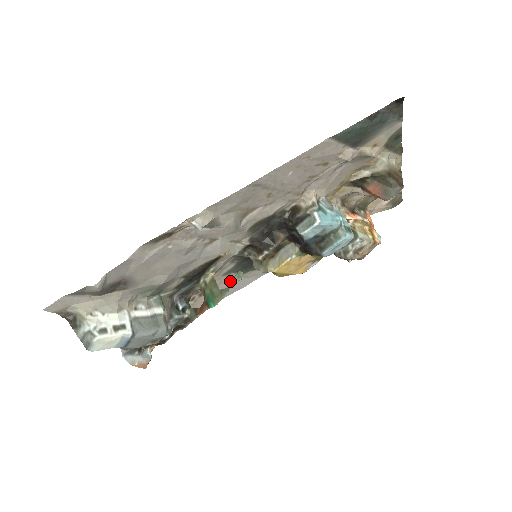
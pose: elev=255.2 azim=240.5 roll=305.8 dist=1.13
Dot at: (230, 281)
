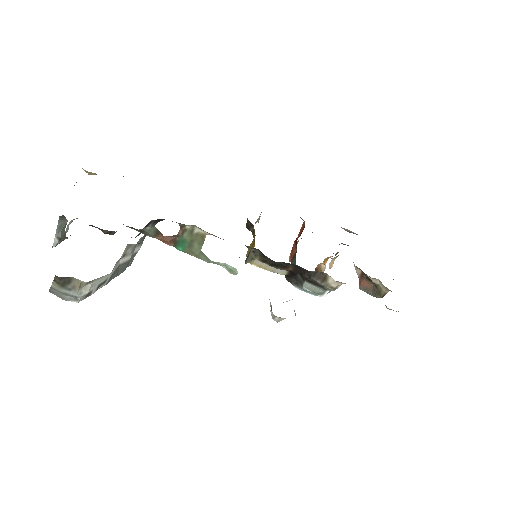
Dot at: occluded
